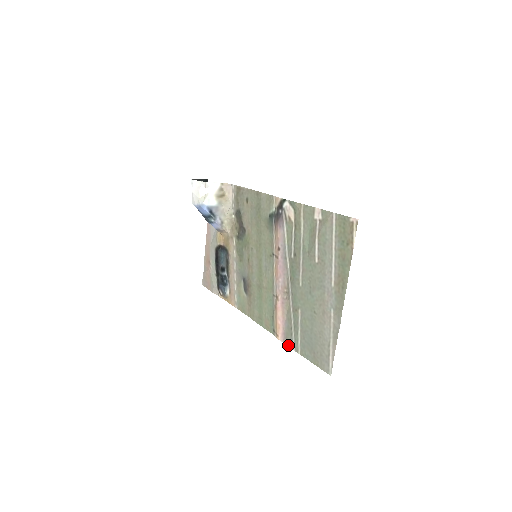
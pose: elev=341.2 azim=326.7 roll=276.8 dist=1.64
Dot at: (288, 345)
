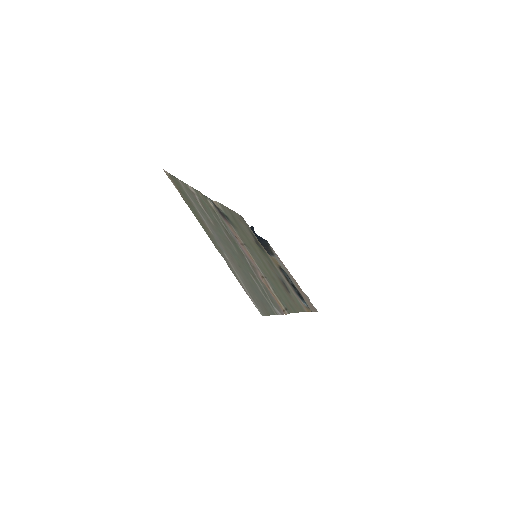
Dot at: (280, 314)
